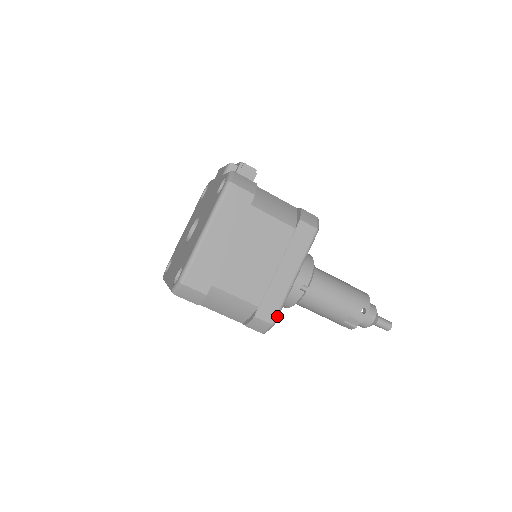
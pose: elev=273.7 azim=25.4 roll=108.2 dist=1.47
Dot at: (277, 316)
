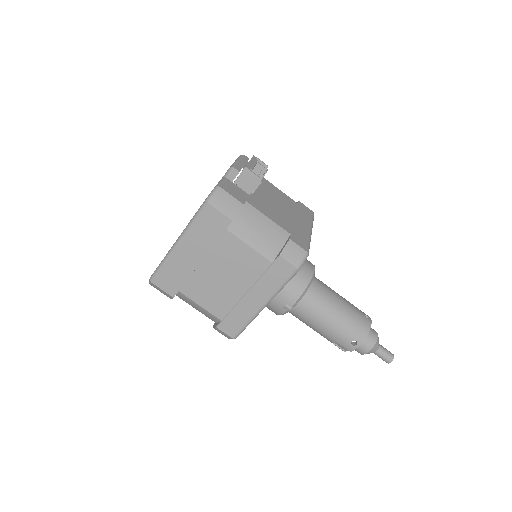
Dot at: (239, 333)
